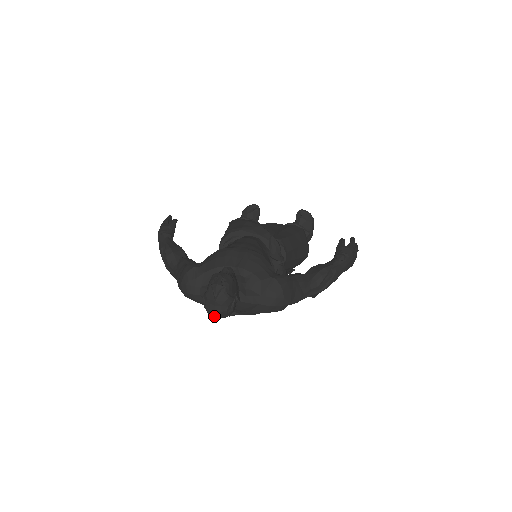
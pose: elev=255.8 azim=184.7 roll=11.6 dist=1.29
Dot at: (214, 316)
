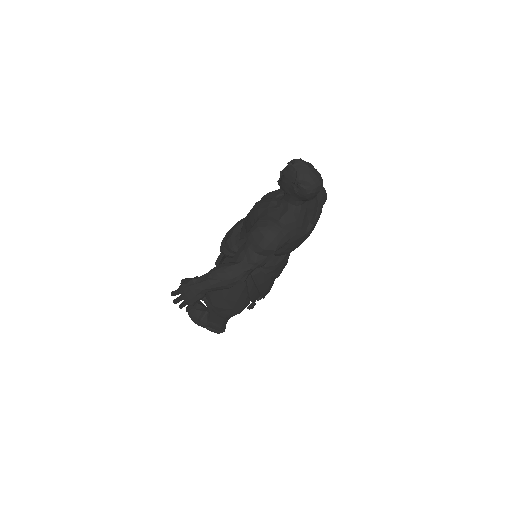
Dot at: (319, 184)
